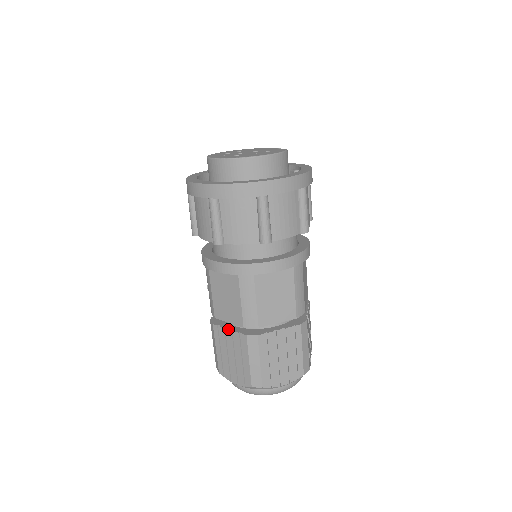
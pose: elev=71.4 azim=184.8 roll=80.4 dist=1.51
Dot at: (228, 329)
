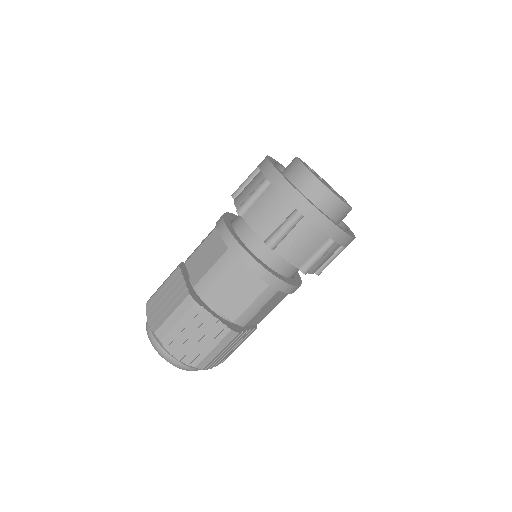
Dot at: (184, 278)
